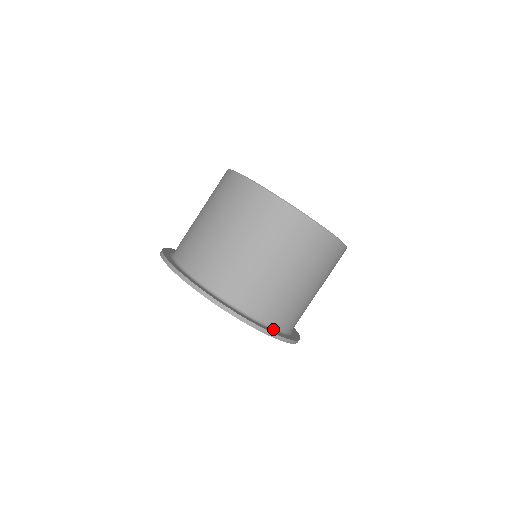
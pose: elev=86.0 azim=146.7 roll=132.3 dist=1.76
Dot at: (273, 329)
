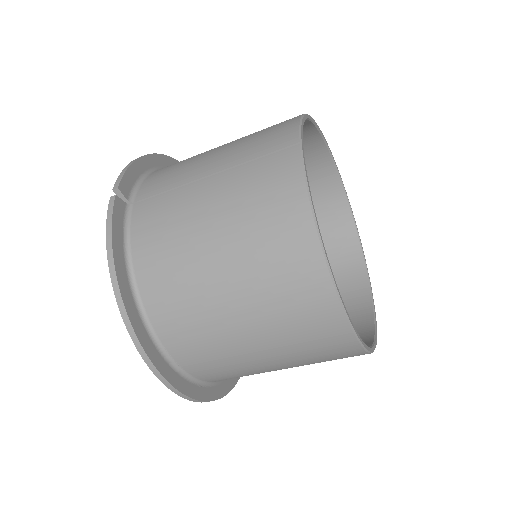
Dot at: occluded
